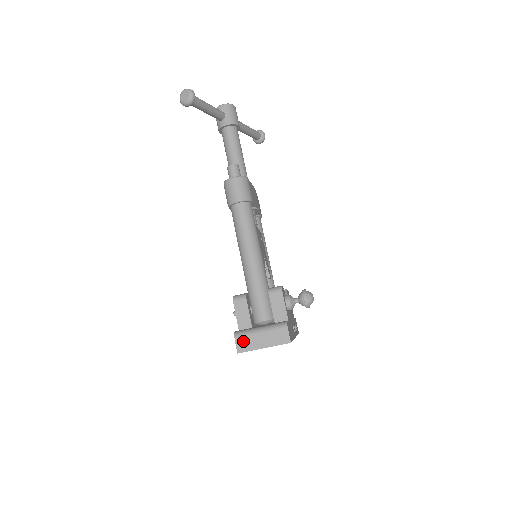
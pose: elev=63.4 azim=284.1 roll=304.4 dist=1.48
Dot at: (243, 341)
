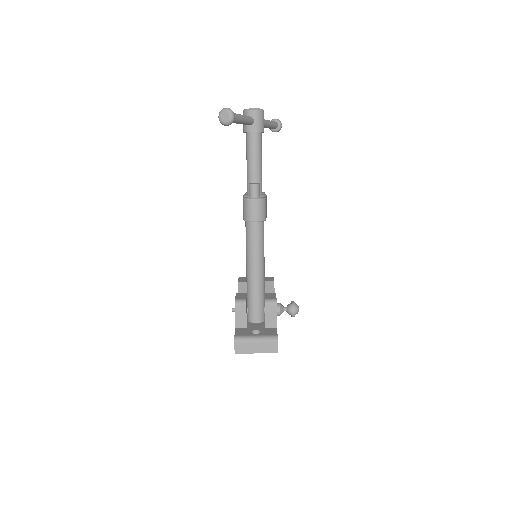
Dot at: (241, 346)
